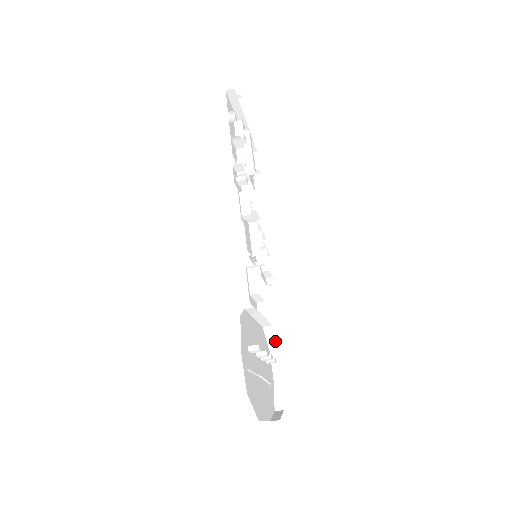
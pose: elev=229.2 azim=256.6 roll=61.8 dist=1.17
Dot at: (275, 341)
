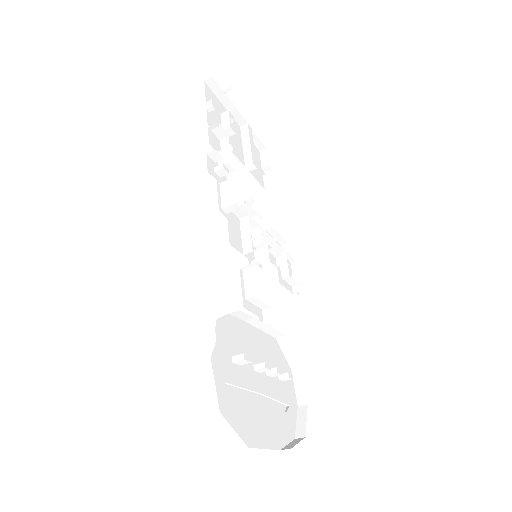
Dot at: (294, 355)
